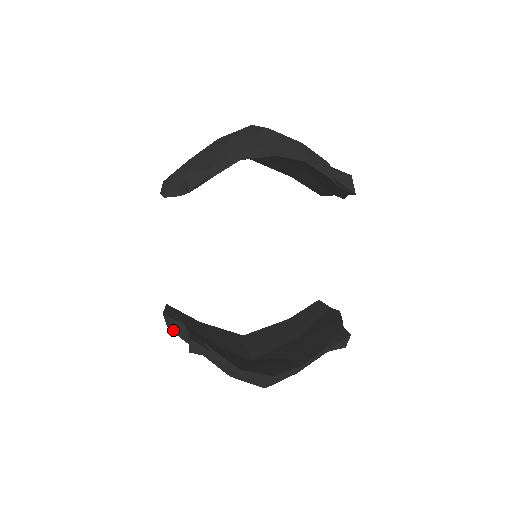
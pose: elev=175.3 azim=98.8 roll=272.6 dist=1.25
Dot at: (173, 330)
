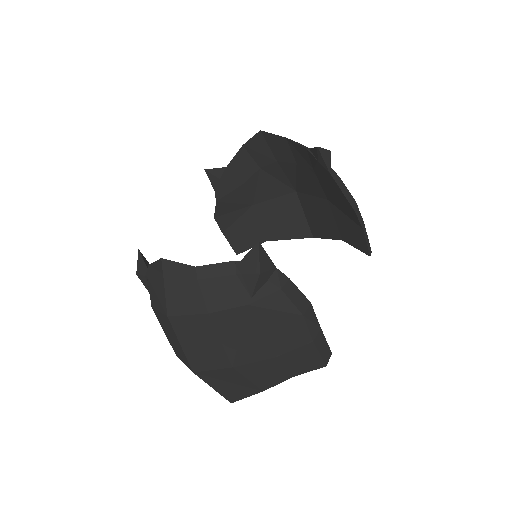
Dot at: occluded
